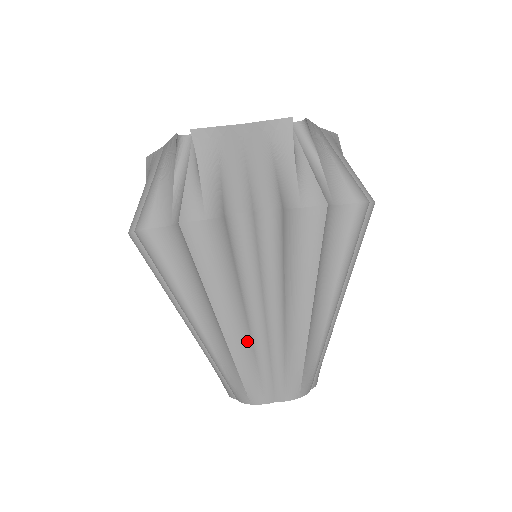
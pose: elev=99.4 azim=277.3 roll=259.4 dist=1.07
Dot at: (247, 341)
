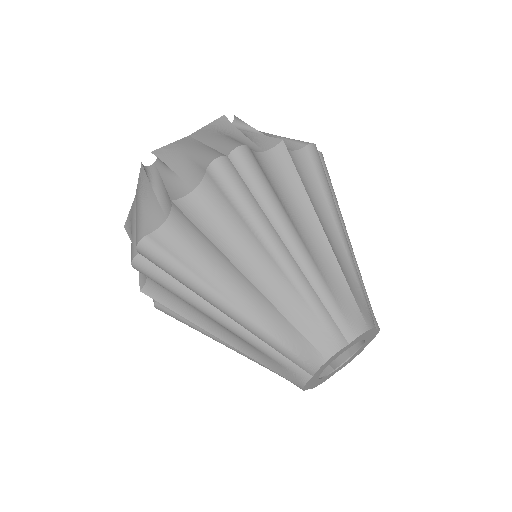
Dot at: (285, 285)
